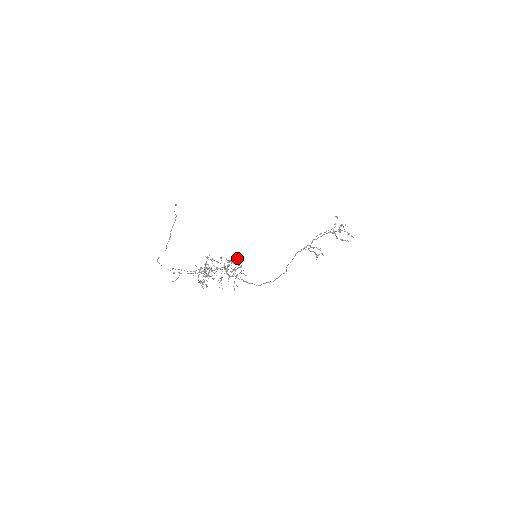
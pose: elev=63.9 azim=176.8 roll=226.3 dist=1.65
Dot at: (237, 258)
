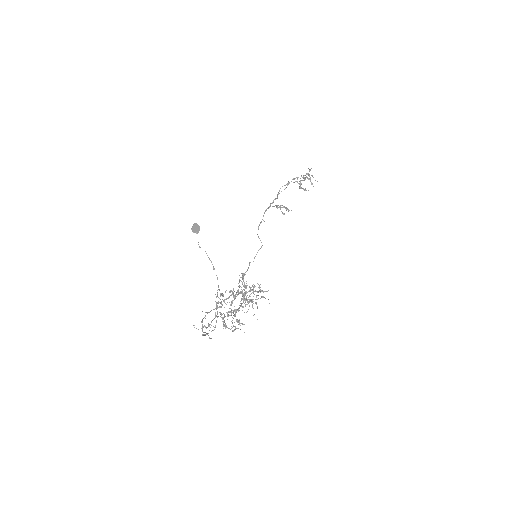
Dot at: occluded
